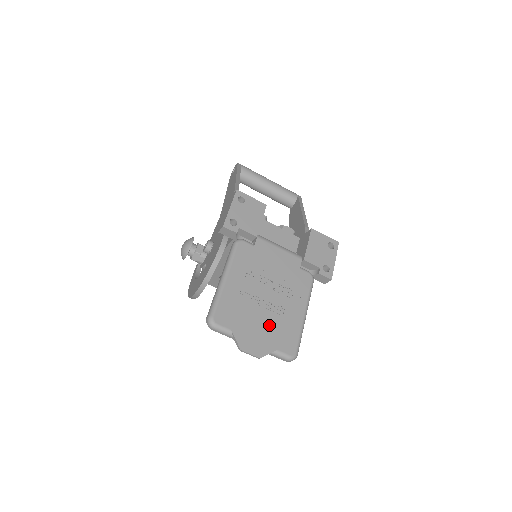
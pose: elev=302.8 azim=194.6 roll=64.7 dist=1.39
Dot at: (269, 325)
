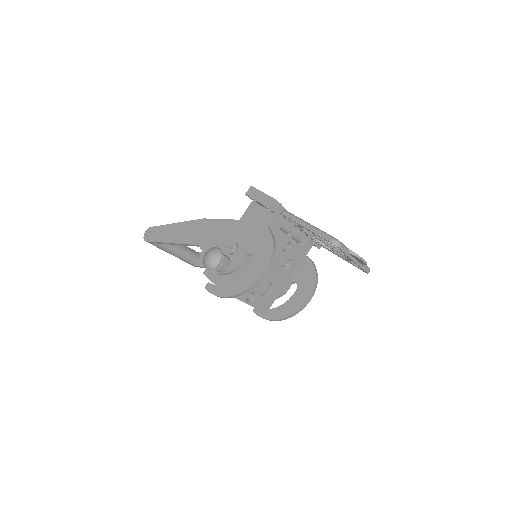
Dot at: occluded
